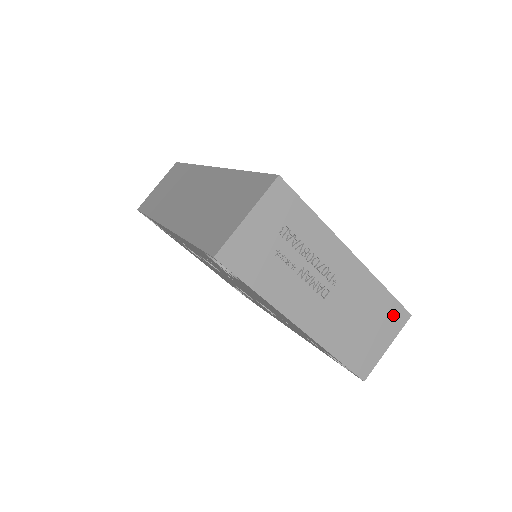
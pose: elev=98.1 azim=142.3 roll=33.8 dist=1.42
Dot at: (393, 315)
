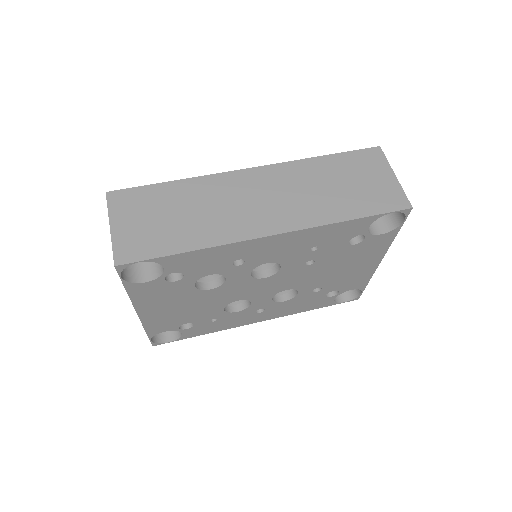
Dot at: occluded
